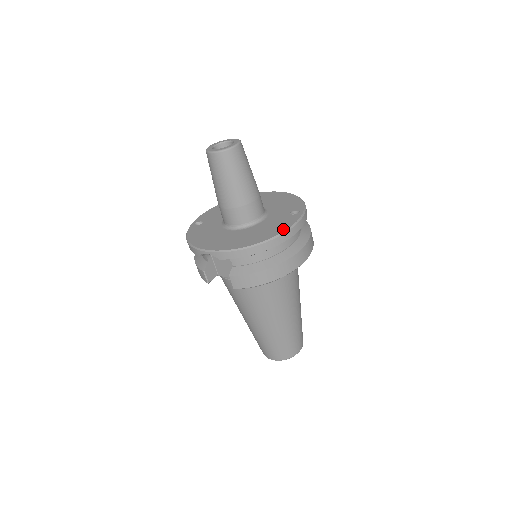
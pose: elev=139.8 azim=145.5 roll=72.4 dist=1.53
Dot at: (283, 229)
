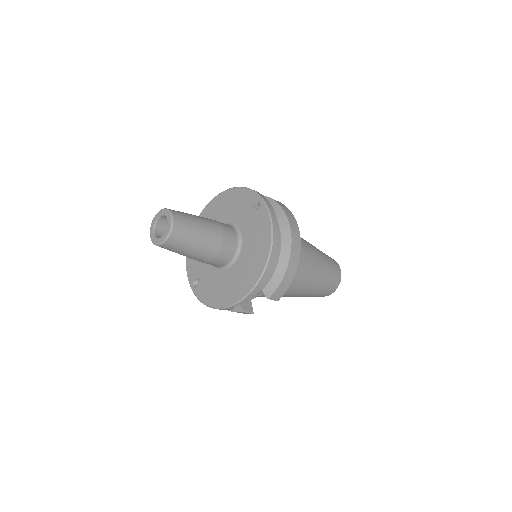
Dot at: (268, 232)
